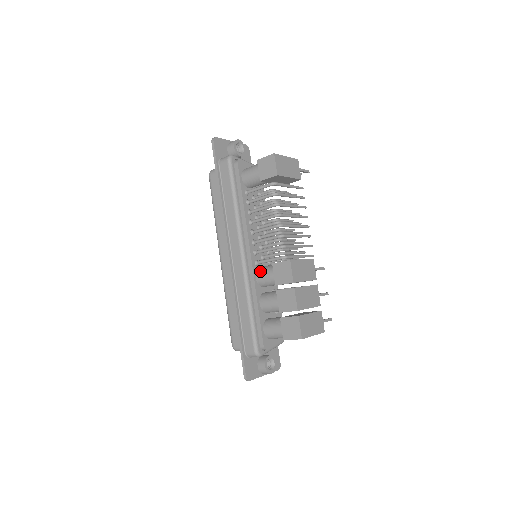
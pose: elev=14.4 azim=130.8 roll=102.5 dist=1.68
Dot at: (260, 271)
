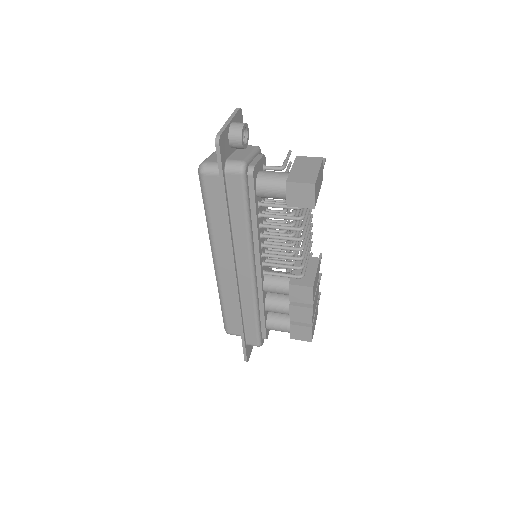
Dot at: (269, 284)
